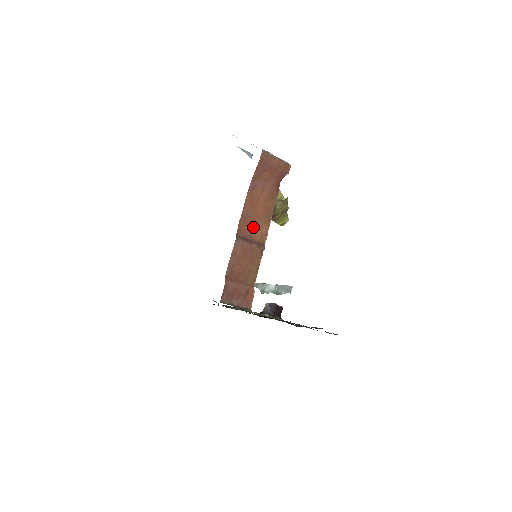
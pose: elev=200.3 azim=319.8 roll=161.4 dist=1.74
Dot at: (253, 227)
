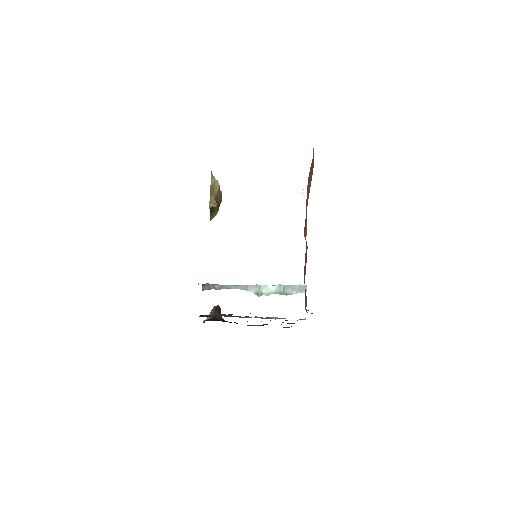
Dot at: (305, 227)
